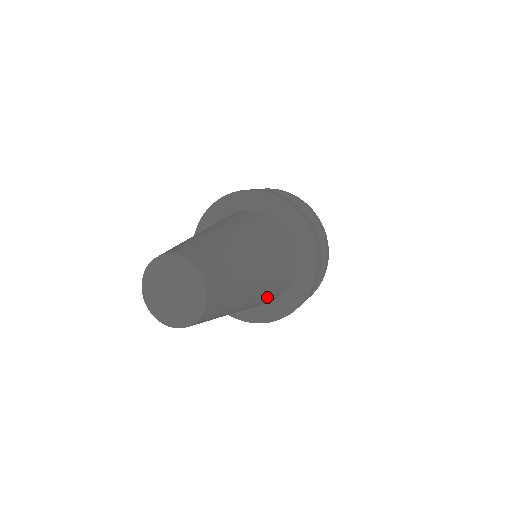
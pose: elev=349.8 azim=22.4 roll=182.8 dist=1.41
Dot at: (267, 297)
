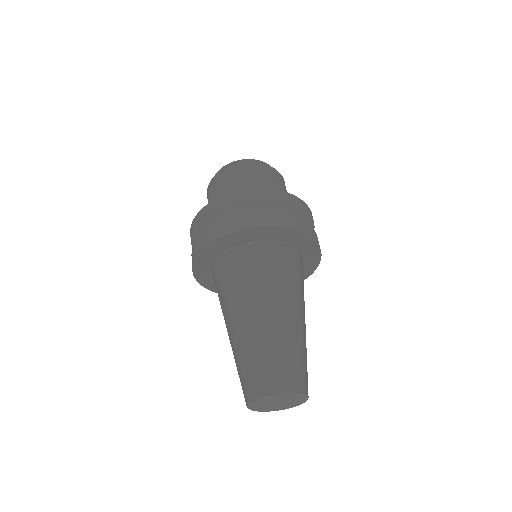
Dot at: occluded
